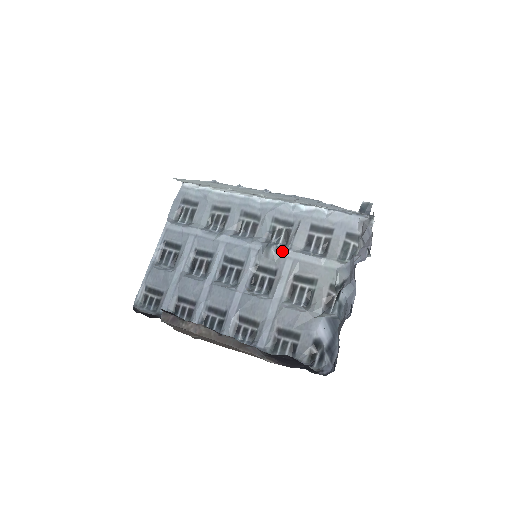
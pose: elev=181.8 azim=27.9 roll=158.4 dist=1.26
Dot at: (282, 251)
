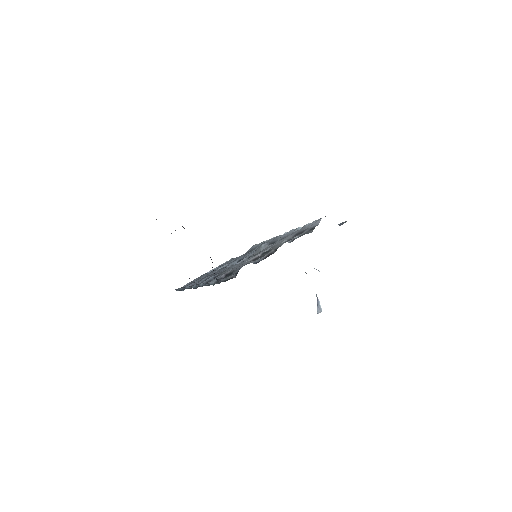
Dot at: (269, 245)
